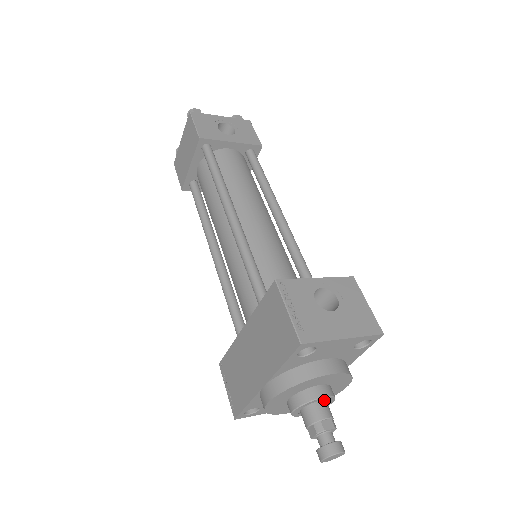
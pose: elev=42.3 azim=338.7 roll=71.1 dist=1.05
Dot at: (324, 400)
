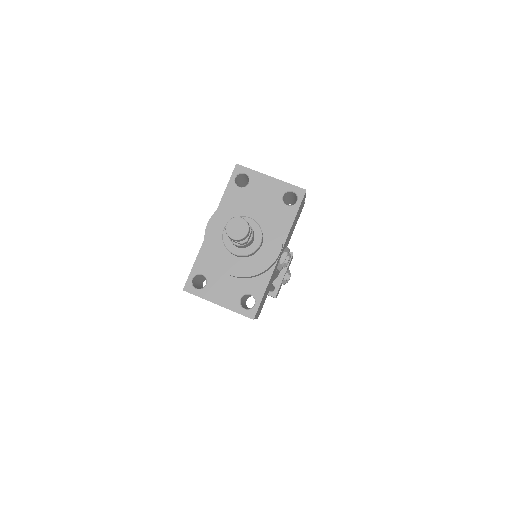
Dot at: occluded
